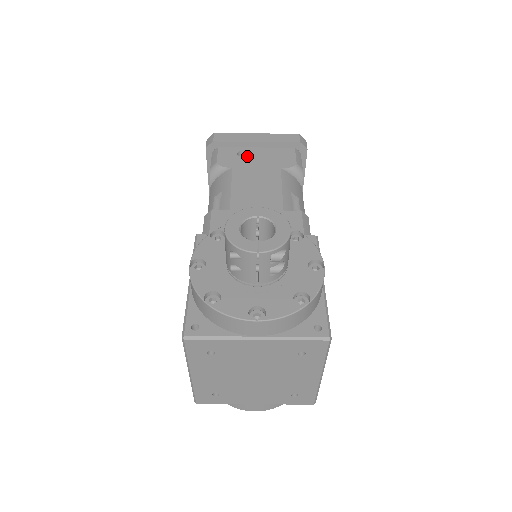
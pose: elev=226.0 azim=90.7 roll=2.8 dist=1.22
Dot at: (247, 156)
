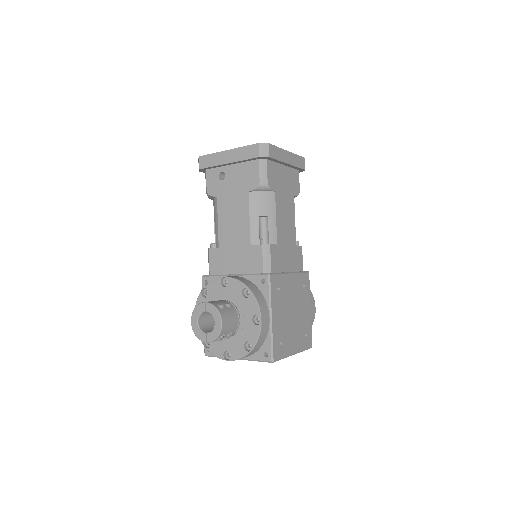
Dot at: (225, 179)
